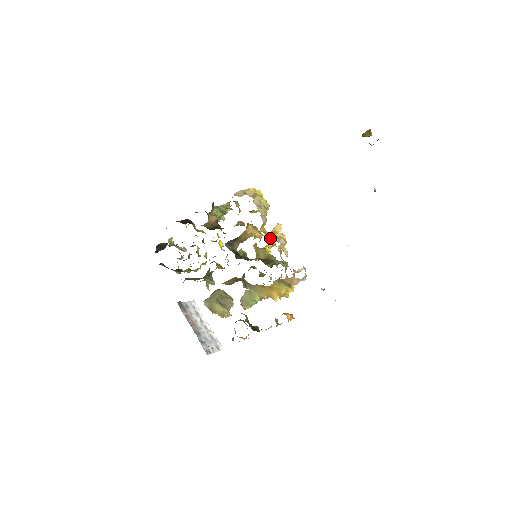
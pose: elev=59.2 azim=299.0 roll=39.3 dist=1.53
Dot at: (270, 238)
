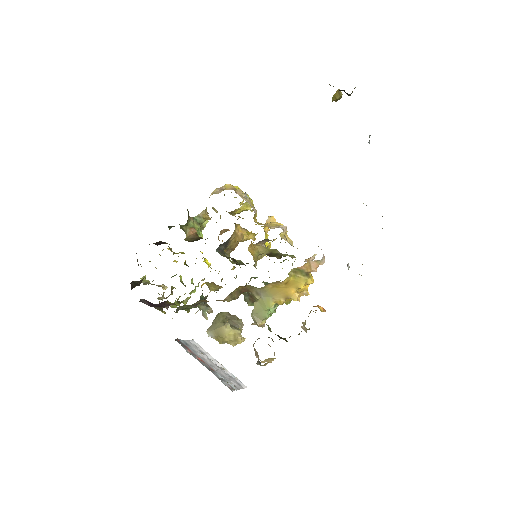
Dot at: (268, 226)
